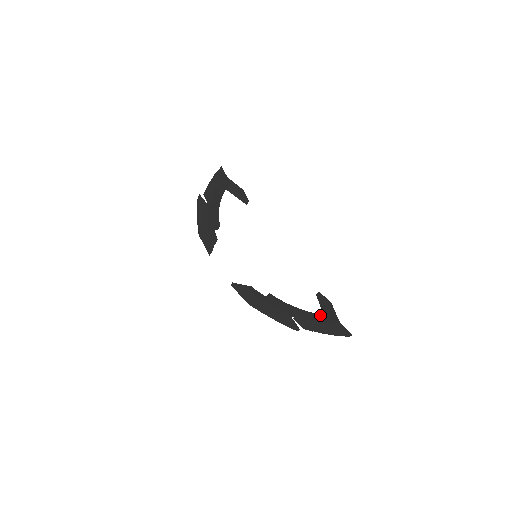
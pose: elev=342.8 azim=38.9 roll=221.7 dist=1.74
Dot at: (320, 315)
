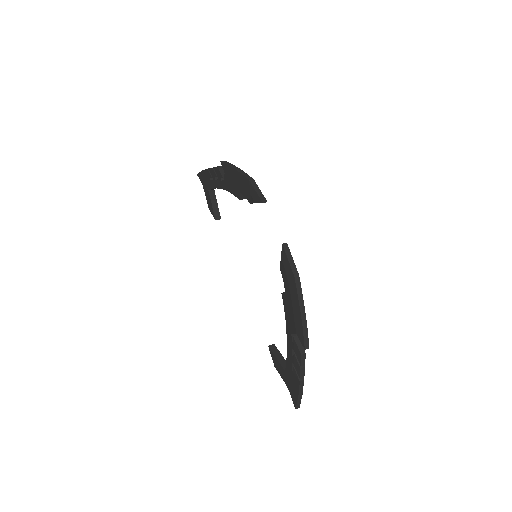
Dot at: occluded
